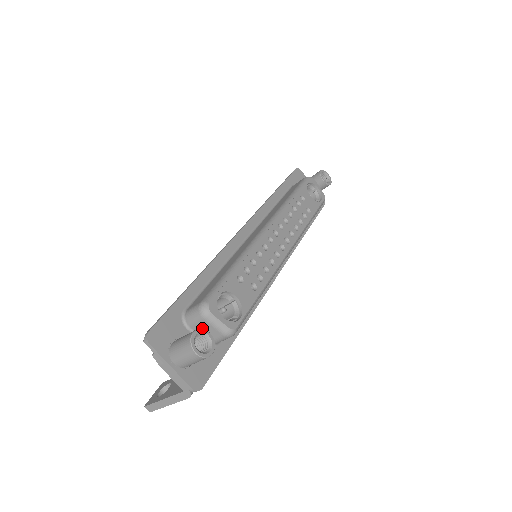
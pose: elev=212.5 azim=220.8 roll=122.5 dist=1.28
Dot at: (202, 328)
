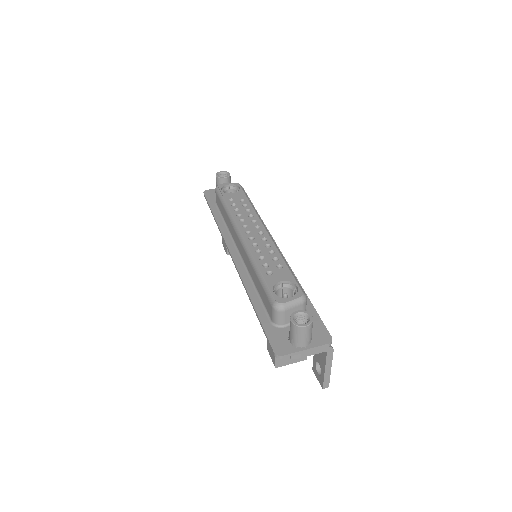
Dot at: occluded
